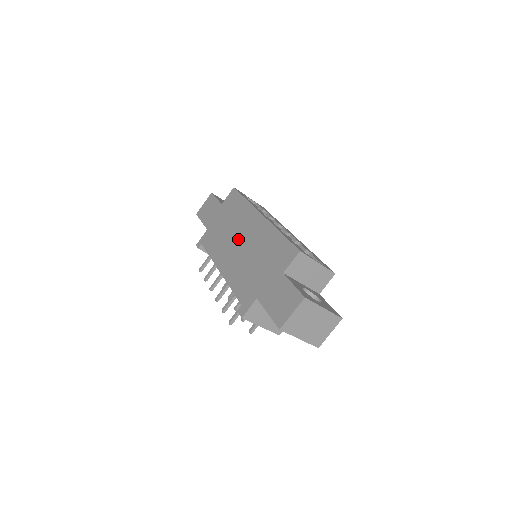
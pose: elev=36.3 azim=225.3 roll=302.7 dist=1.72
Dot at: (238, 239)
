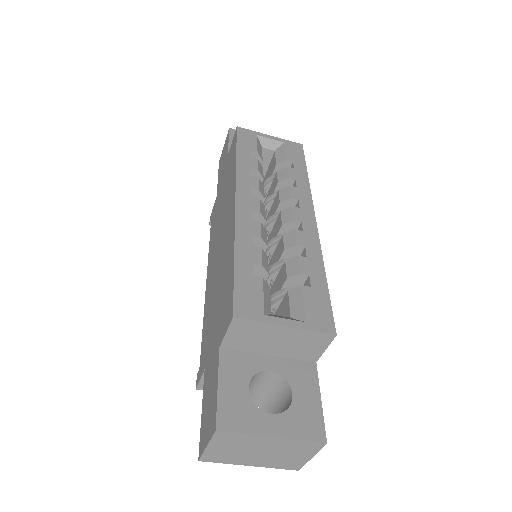
Dot at: (219, 235)
